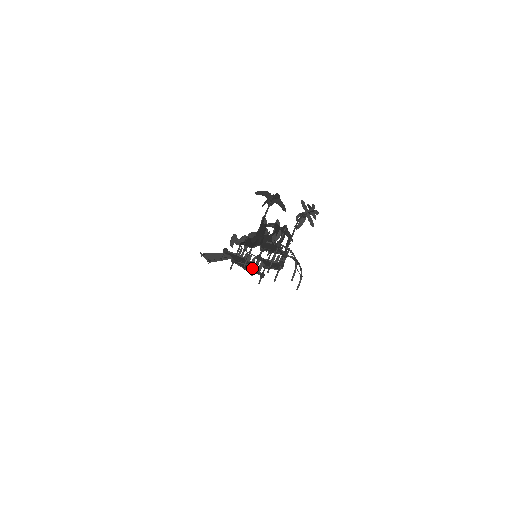
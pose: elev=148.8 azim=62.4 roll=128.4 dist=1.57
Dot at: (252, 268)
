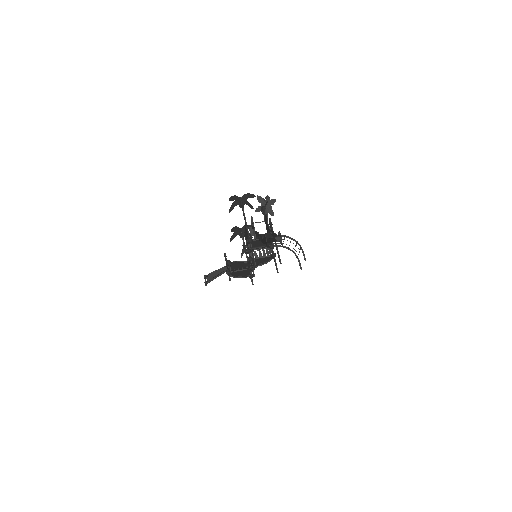
Dot at: (246, 272)
